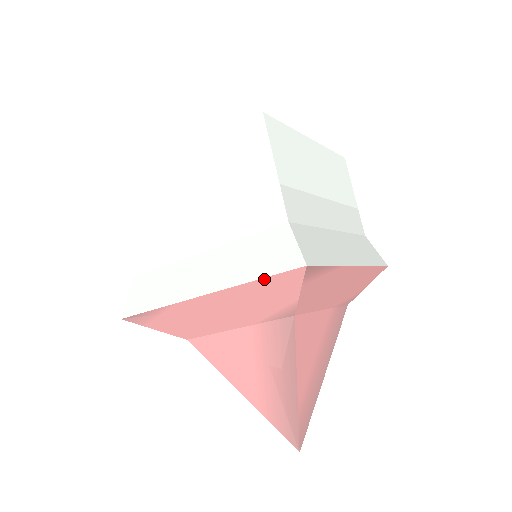
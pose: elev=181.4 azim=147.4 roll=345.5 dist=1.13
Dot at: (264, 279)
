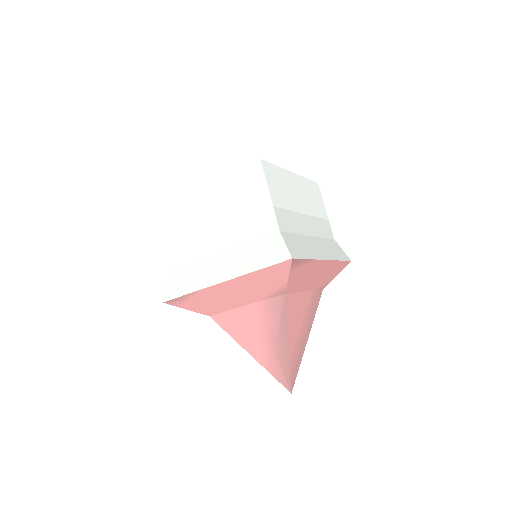
Dot at: (265, 269)
